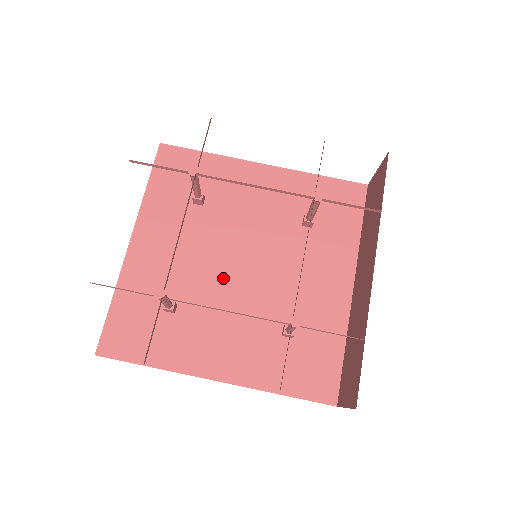
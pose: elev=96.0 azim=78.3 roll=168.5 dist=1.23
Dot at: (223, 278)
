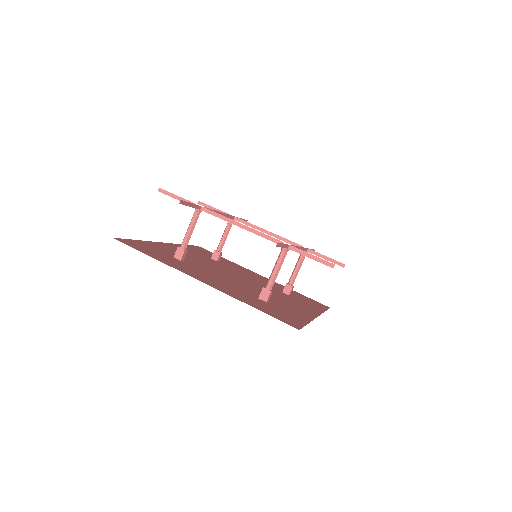
Dot at: (221, 273)
